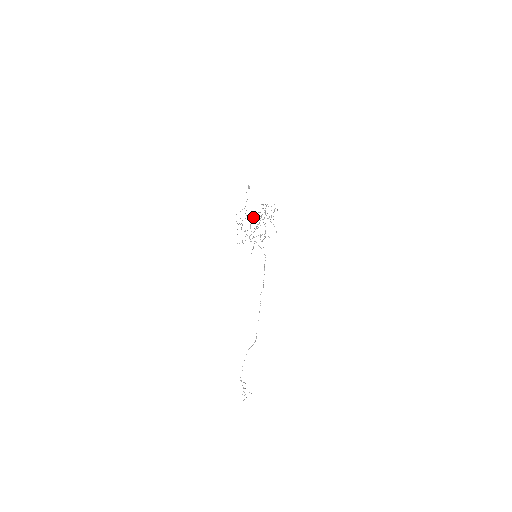
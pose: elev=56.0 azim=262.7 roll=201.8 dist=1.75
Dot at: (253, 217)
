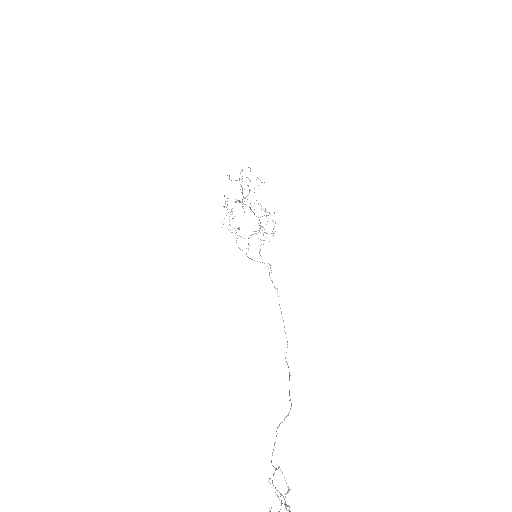
Dot at: occluded
